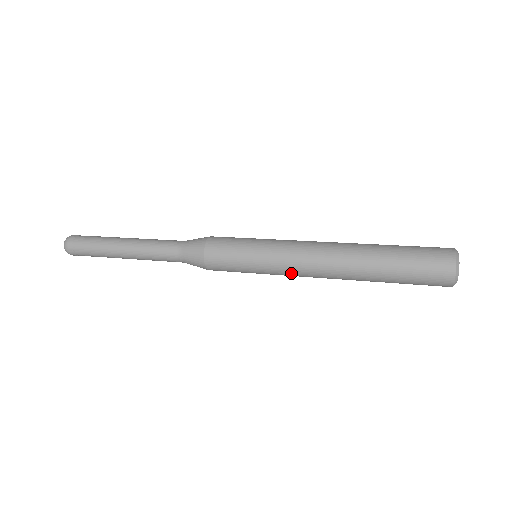
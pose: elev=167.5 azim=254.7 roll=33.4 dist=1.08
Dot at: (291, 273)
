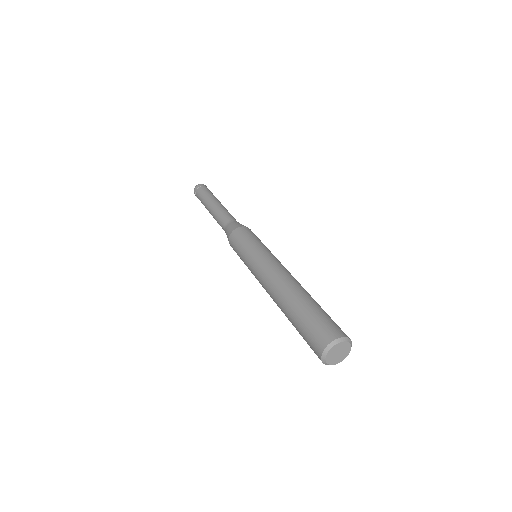
Dot at: occluded
